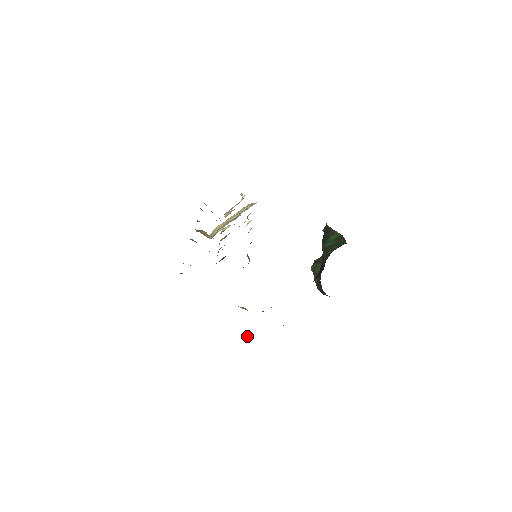
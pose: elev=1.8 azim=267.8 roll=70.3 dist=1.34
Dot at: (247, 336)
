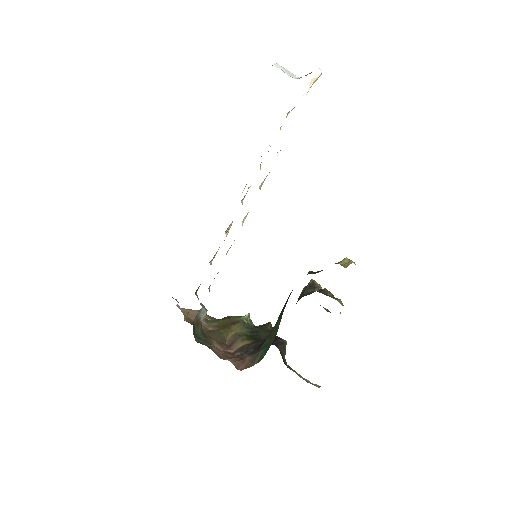
Dot at: (247, 315)
